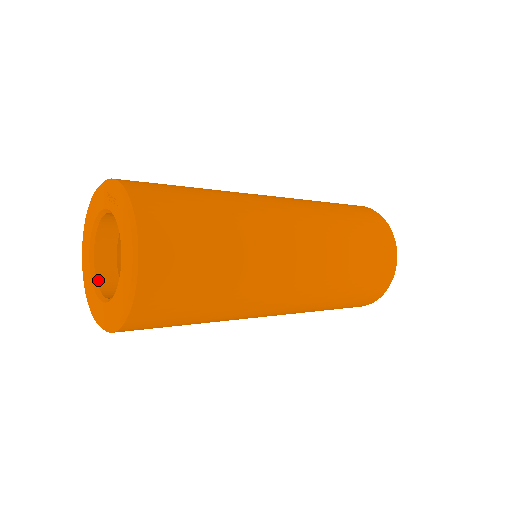
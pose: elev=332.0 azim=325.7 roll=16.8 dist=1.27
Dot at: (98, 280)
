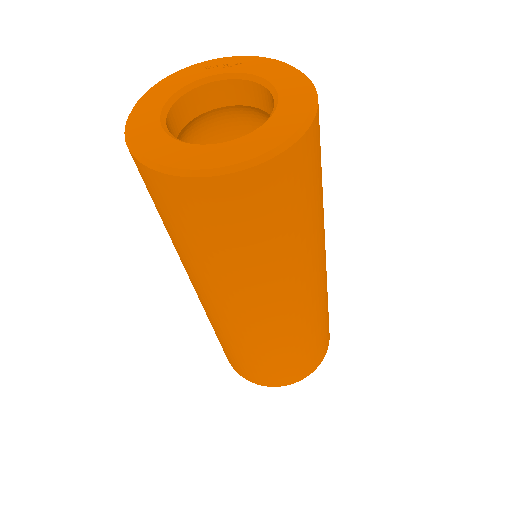
Dot at: occluded
